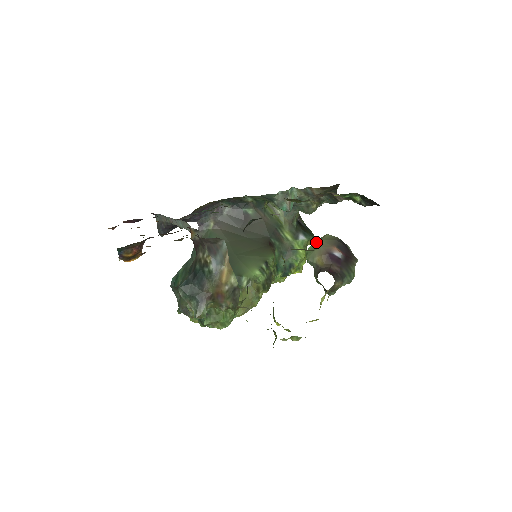
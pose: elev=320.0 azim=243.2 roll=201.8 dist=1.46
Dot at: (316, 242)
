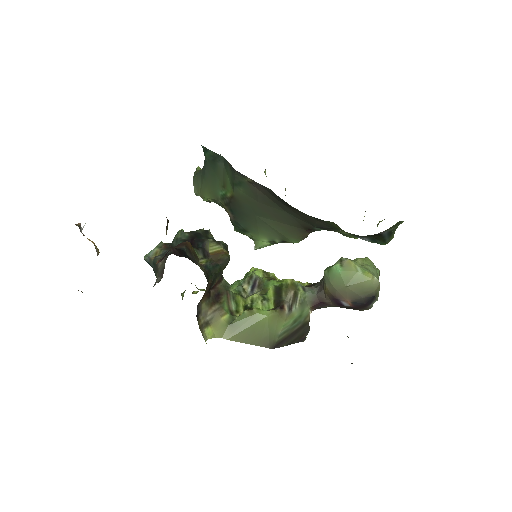
Dot at: (344, 279)
